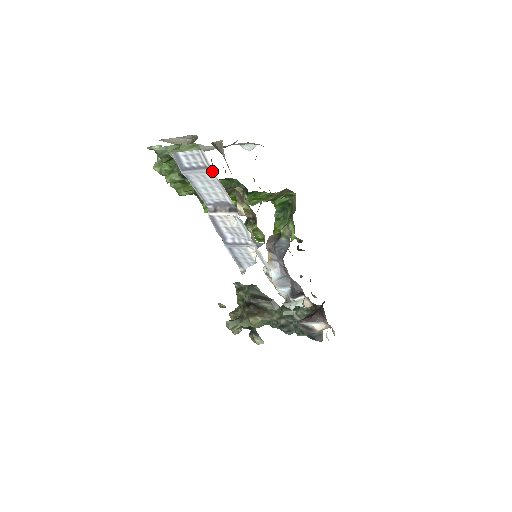
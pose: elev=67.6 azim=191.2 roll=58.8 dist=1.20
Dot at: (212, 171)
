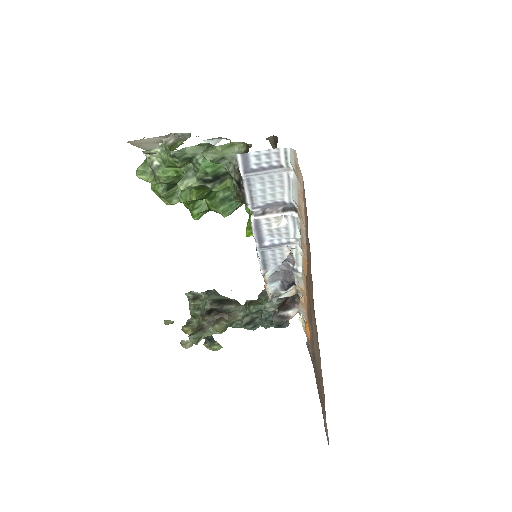
Dot at: (287, 170)
